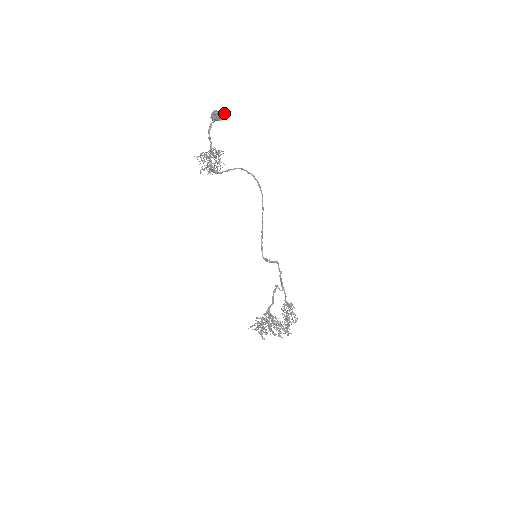
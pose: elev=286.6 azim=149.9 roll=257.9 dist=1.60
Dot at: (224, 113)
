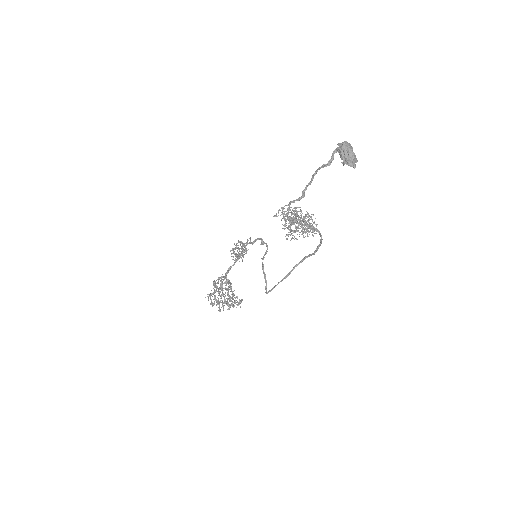
Dot at: occluded
